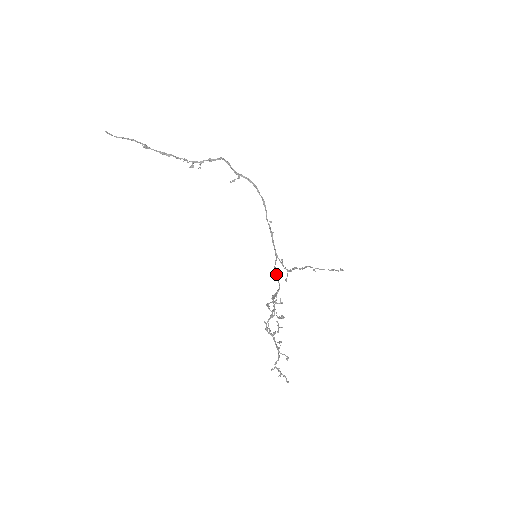
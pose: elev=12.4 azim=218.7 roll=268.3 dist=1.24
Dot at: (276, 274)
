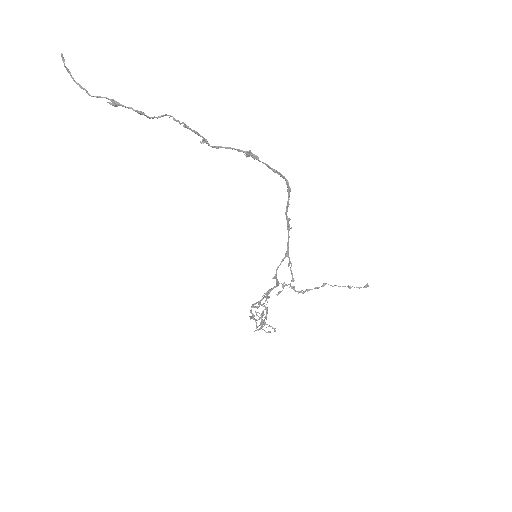
Dot at: (276, 276)
